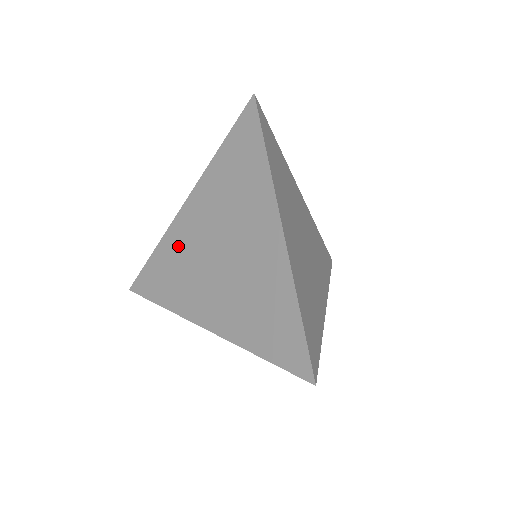
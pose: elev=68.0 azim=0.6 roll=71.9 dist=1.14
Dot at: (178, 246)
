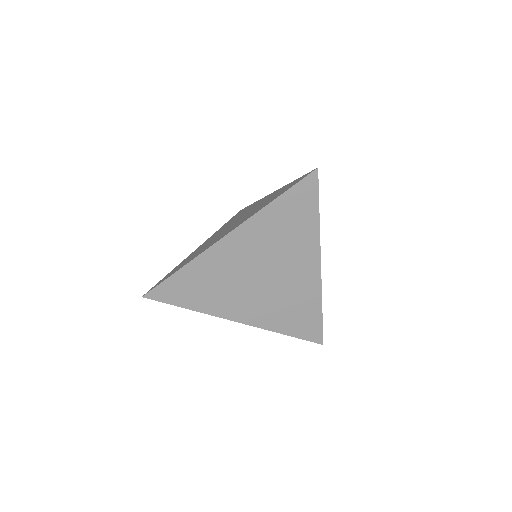
Dot at: (215, 267)
